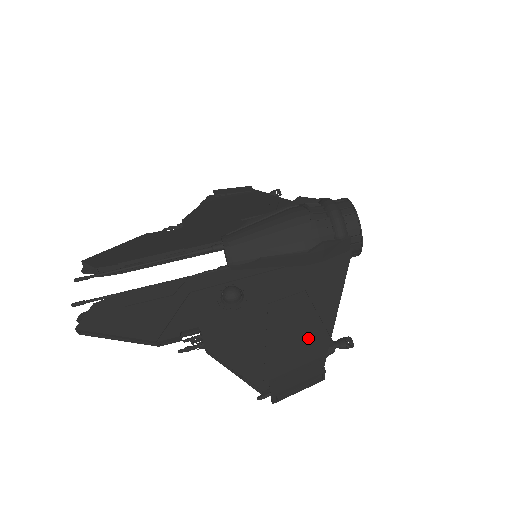
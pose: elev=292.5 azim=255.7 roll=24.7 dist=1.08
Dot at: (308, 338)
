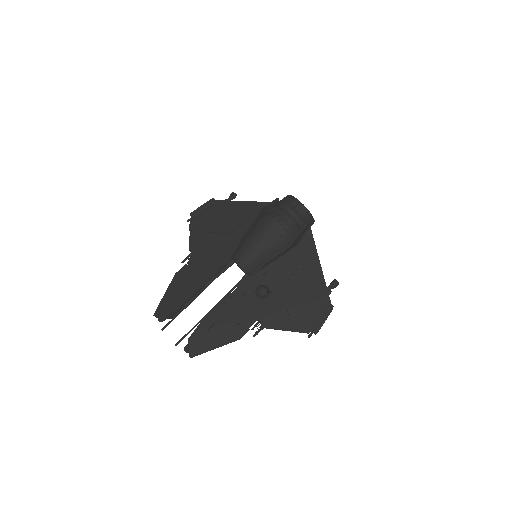
Dot at: (315, 293)
